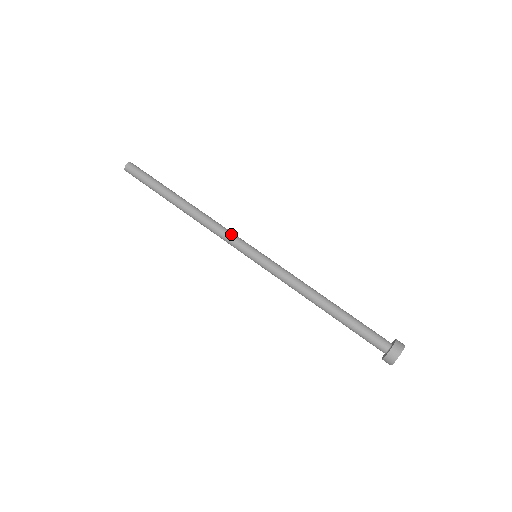
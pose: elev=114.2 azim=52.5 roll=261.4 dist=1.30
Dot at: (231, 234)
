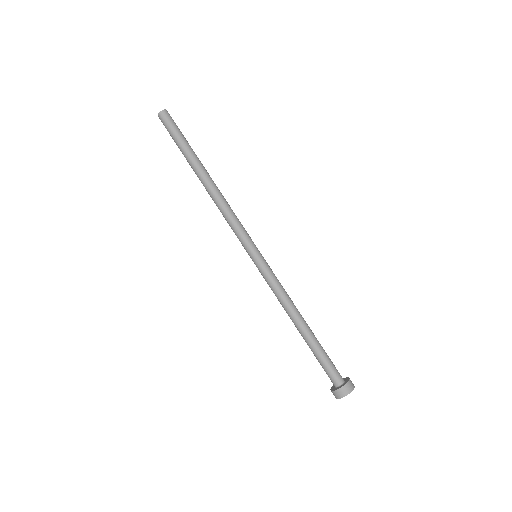
Dot at: (236, 229)
